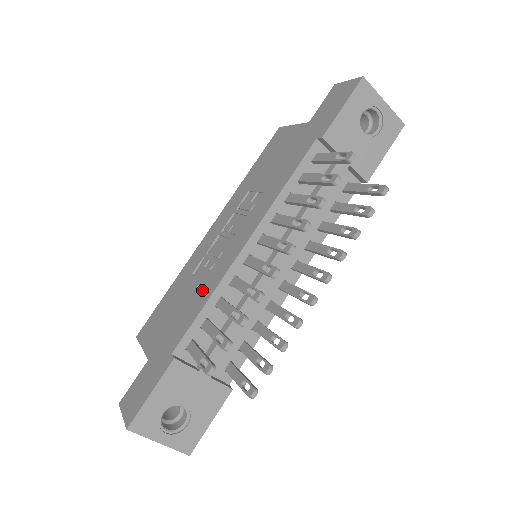
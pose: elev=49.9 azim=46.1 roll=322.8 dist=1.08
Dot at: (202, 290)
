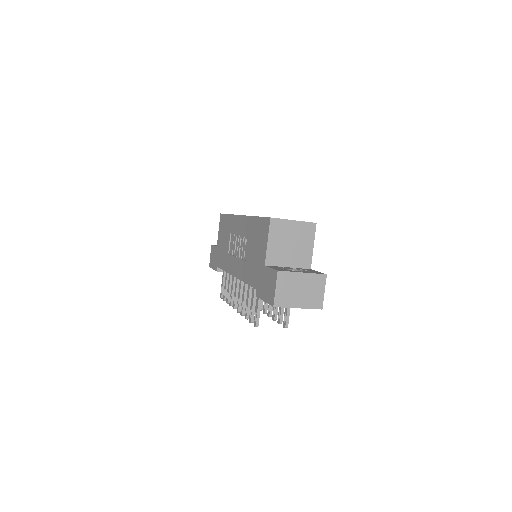
Dot at: (226, 259)
